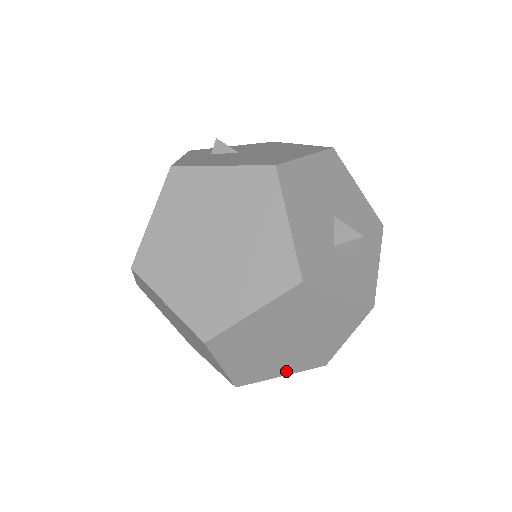
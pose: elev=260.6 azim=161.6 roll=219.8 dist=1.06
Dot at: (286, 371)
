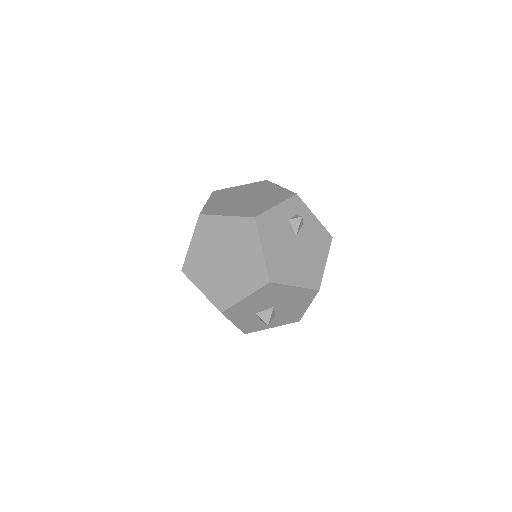
Dot at: occluded
